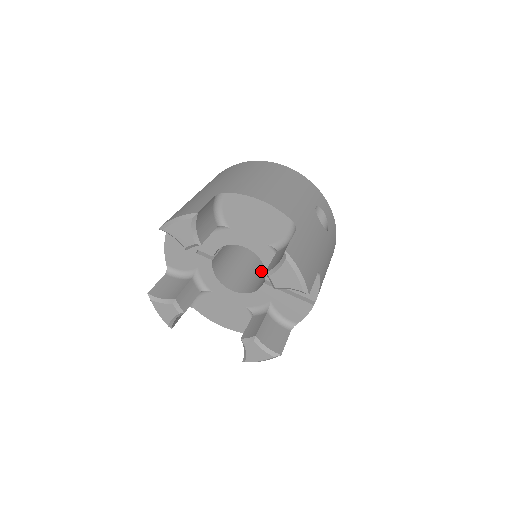
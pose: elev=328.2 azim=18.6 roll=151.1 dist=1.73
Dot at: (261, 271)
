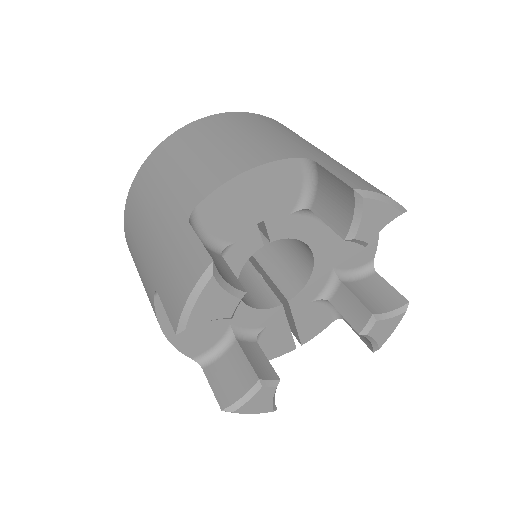
Dot at: occluded
